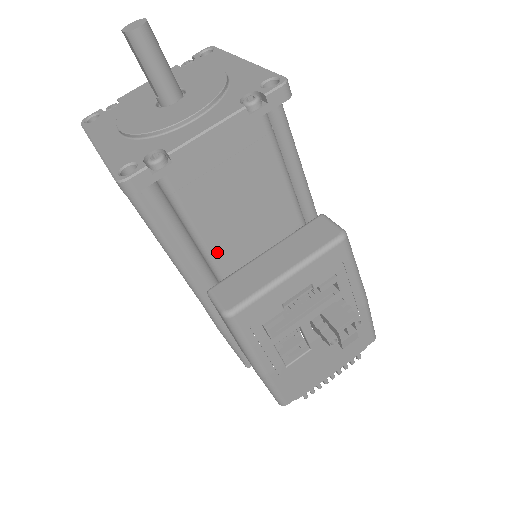
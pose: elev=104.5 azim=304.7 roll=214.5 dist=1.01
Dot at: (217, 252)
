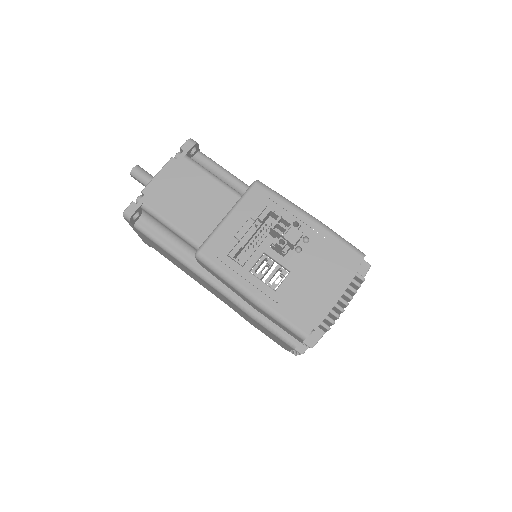
Dot at: (196, 237)
